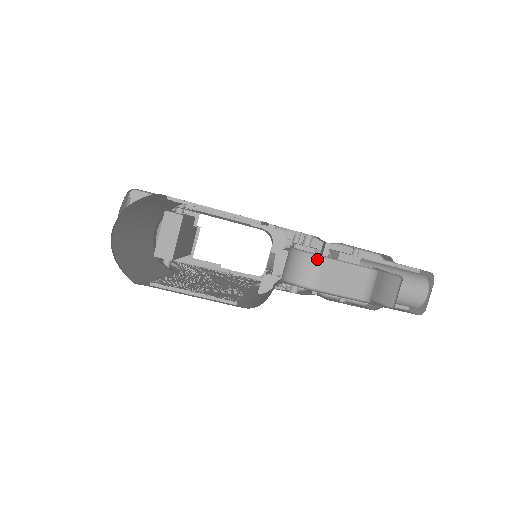
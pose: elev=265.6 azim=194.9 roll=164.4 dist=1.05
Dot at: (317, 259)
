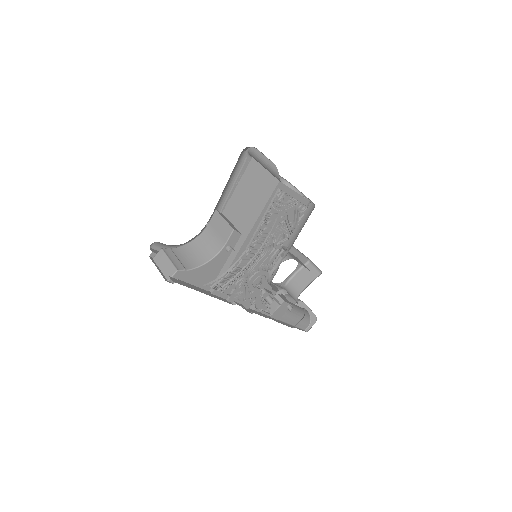
Dot at: occluded
